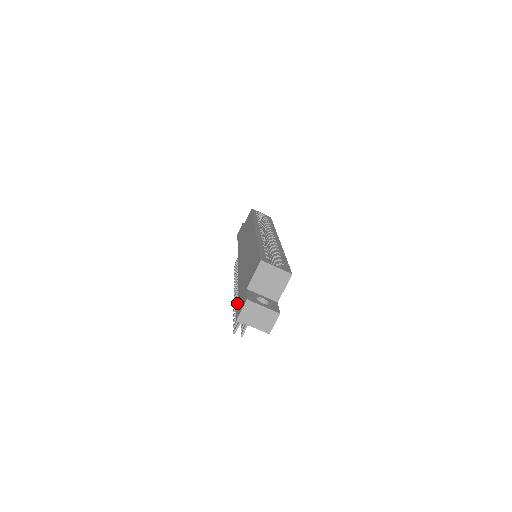
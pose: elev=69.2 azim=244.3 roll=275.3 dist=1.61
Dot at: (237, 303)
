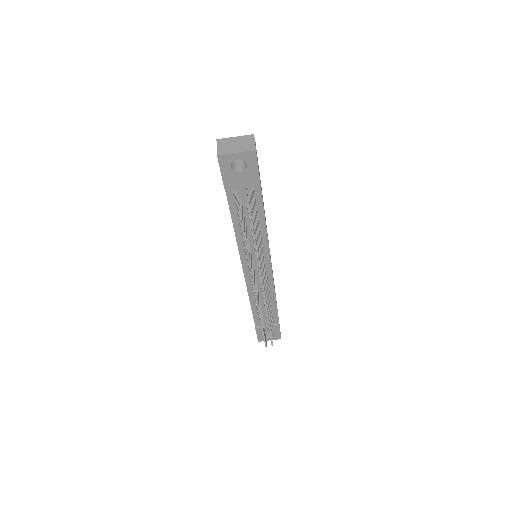
Dot at: occluded
